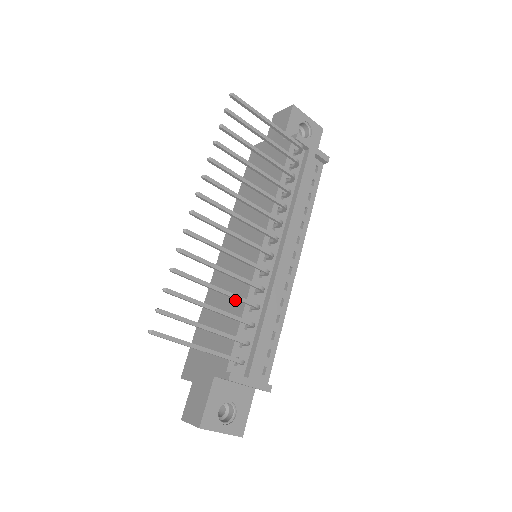
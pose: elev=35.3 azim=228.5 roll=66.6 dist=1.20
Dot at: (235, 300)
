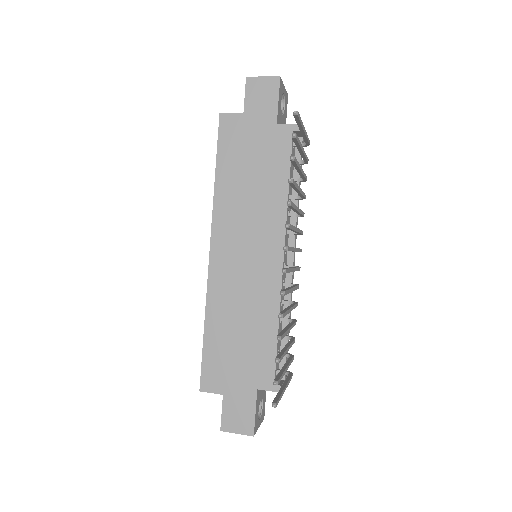
Dot at: (261, 314)
